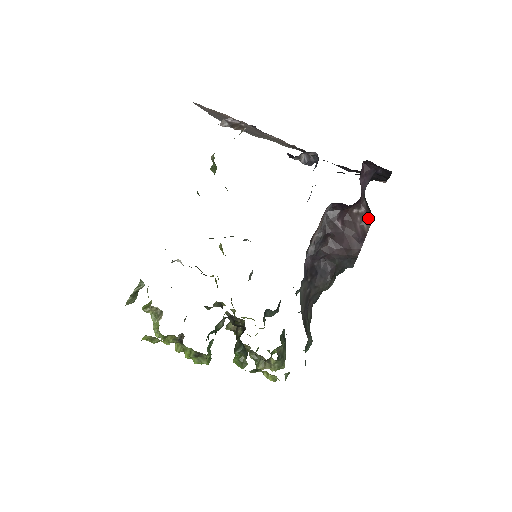
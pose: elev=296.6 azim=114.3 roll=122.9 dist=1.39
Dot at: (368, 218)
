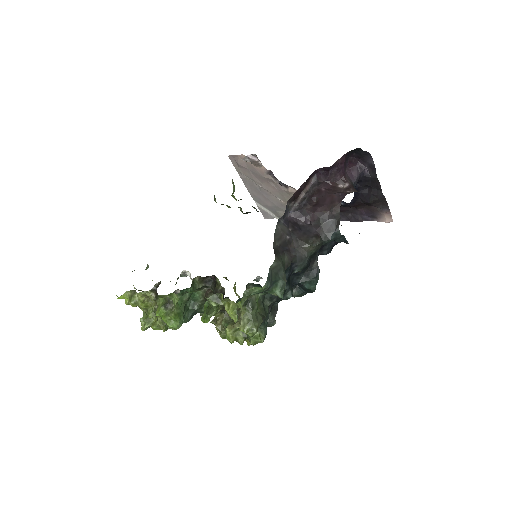
Dot at: (352, 189)
